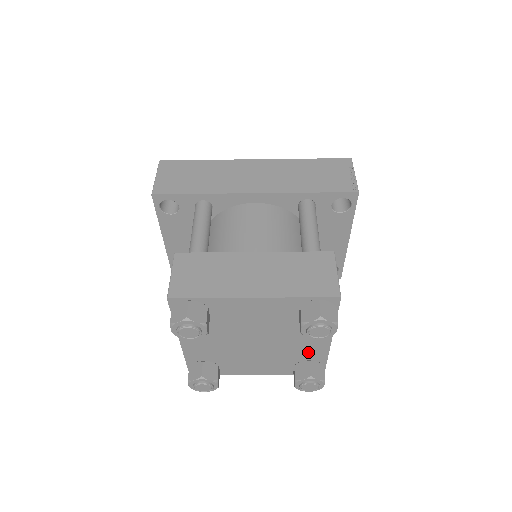
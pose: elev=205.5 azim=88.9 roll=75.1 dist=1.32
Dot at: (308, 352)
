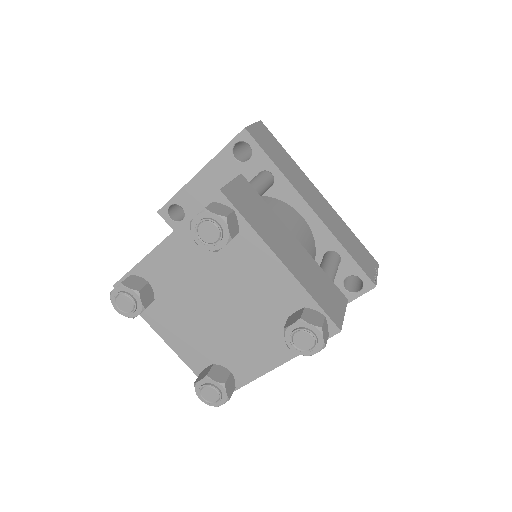
Dot at: (242, 362)
